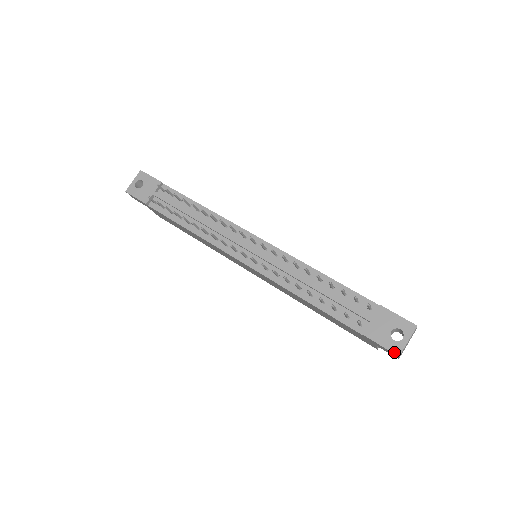
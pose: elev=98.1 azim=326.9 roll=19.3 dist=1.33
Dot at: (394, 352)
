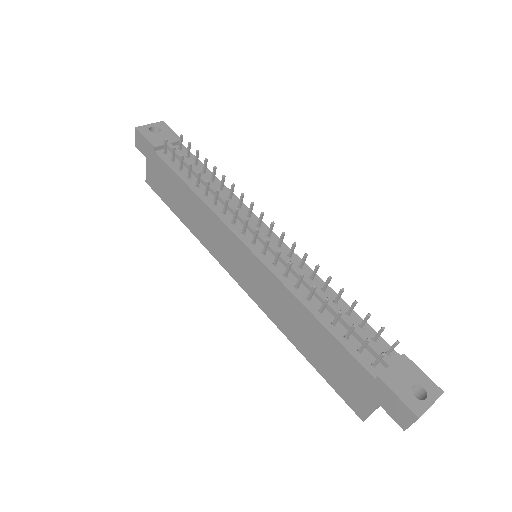
Dot at: (414, 411)
